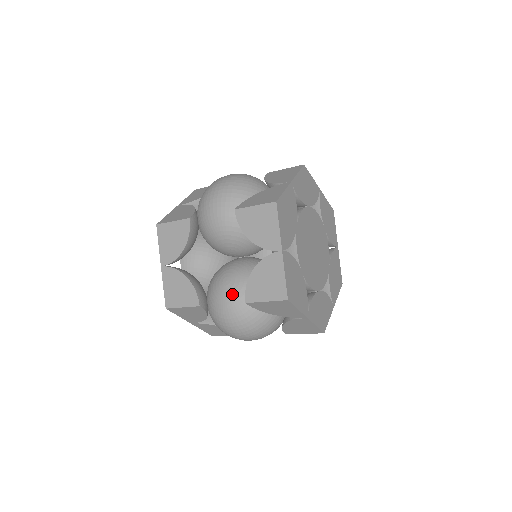
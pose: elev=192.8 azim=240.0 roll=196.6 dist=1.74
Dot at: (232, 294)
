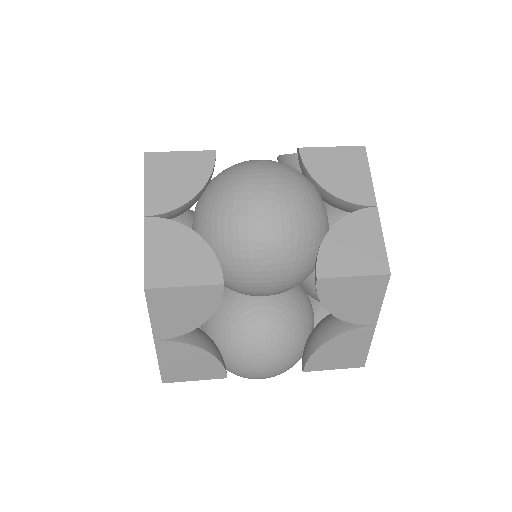
Dot at: (275, 357)
